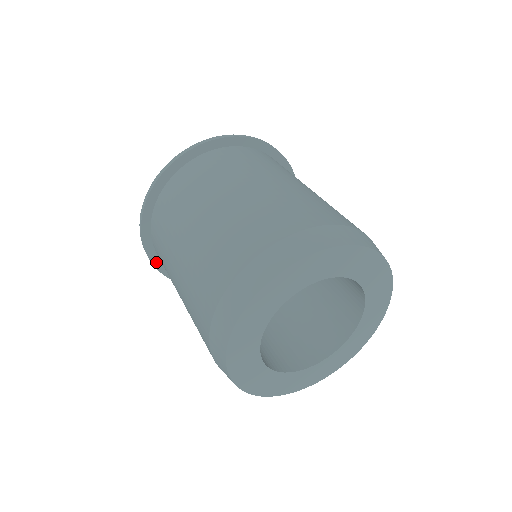
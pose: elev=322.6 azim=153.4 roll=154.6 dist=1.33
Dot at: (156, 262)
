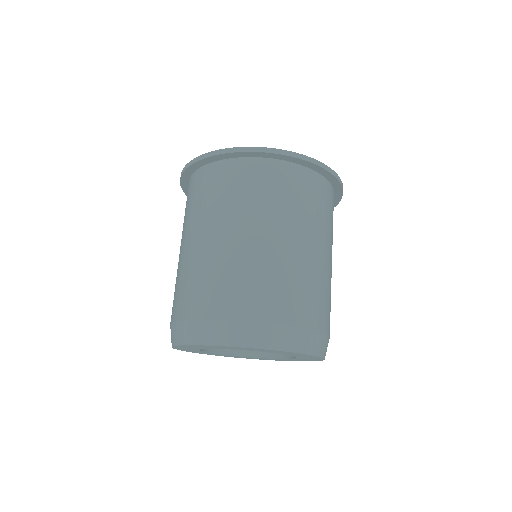
Dot at: (184, 185)
